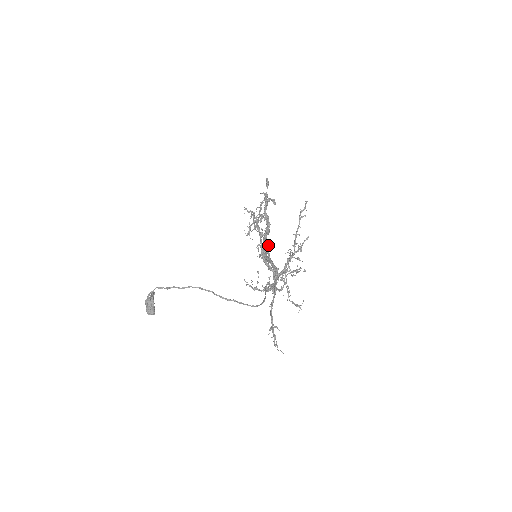
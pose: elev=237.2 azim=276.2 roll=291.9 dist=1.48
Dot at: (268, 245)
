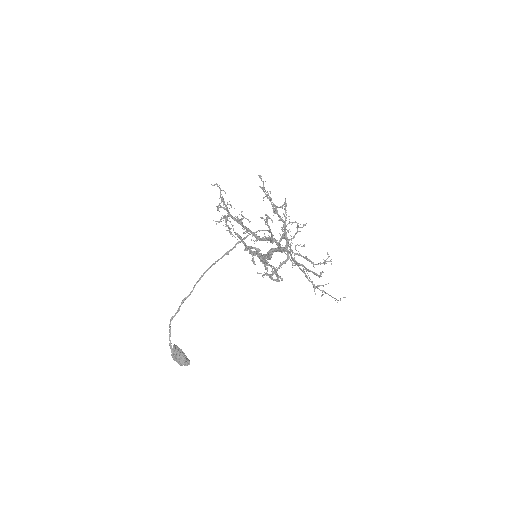
Dot at: occluded
